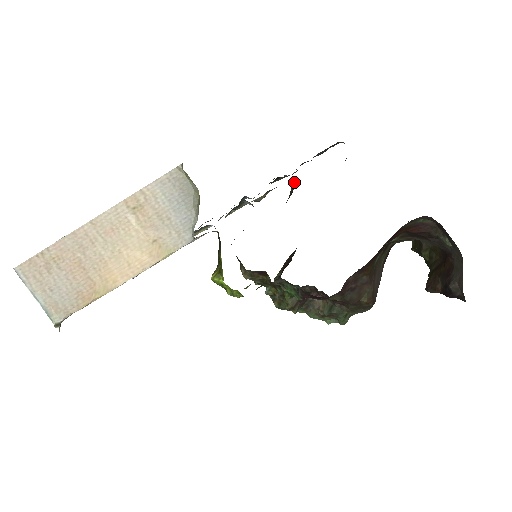
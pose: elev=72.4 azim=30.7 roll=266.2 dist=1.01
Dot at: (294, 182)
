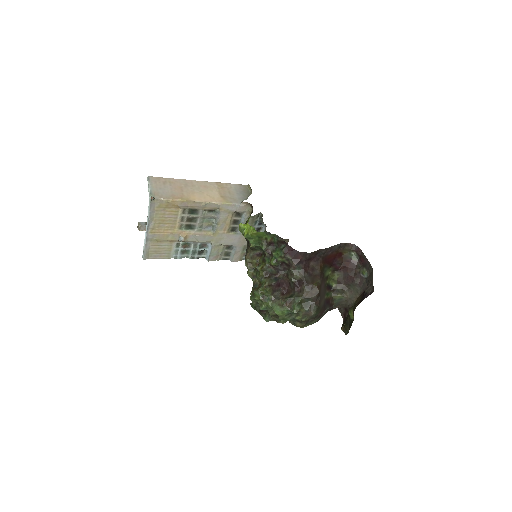
Dot at: occluded
